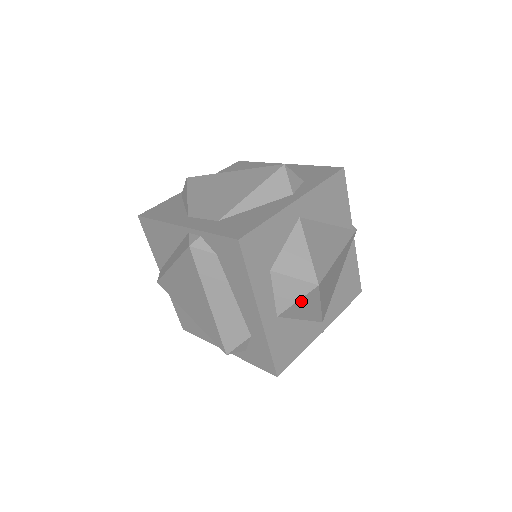
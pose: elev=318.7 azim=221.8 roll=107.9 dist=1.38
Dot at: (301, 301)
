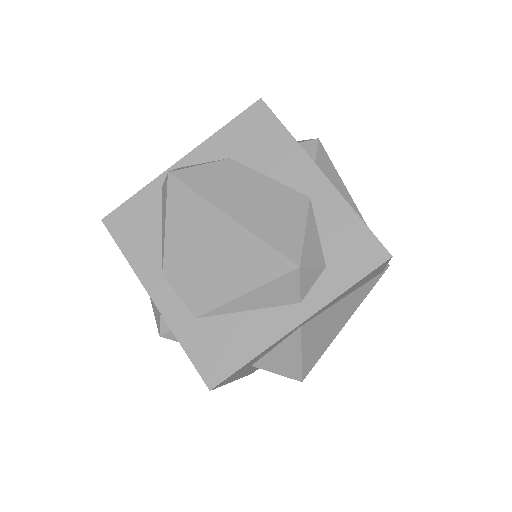
Dot at: occluded
